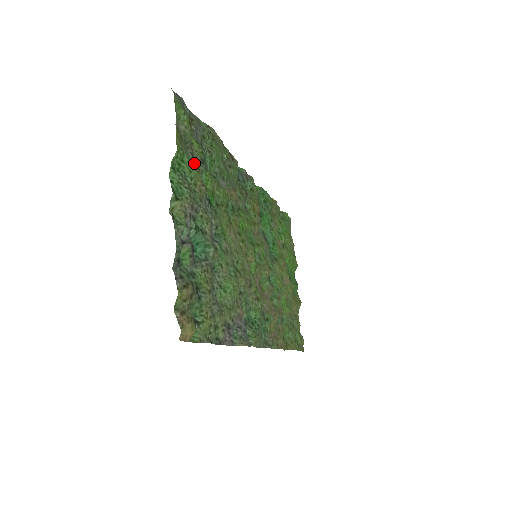
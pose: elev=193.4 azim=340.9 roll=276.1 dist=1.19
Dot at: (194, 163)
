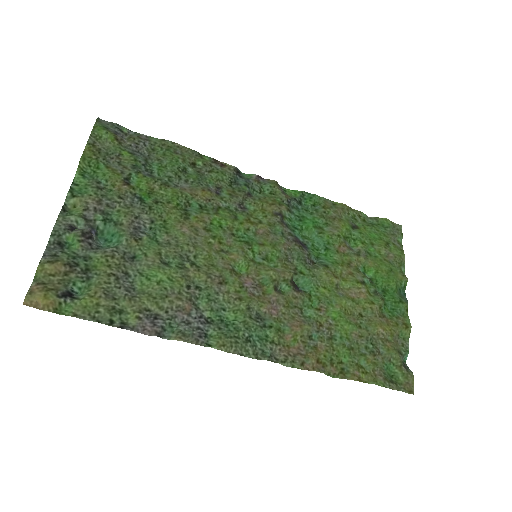
Dot at: (117, 169)
